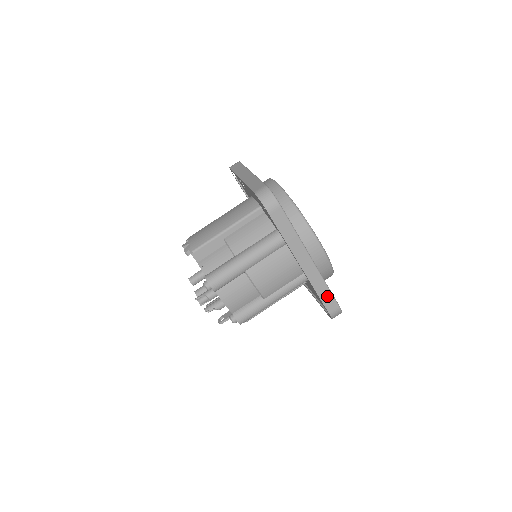
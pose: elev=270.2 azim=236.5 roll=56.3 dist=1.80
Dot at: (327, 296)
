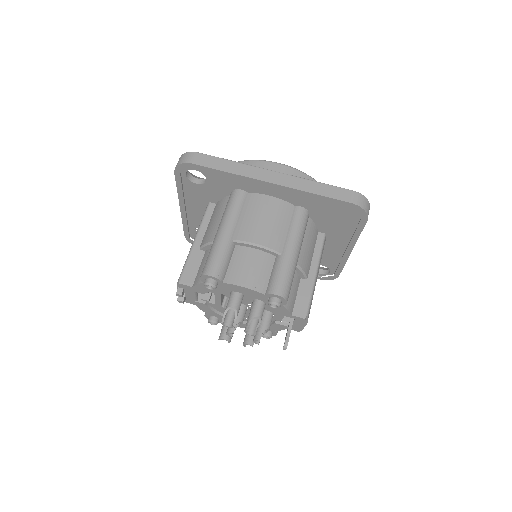
Dot at: (328, 190)
